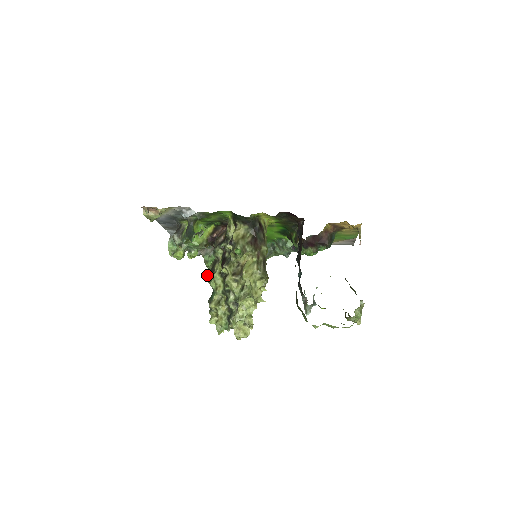
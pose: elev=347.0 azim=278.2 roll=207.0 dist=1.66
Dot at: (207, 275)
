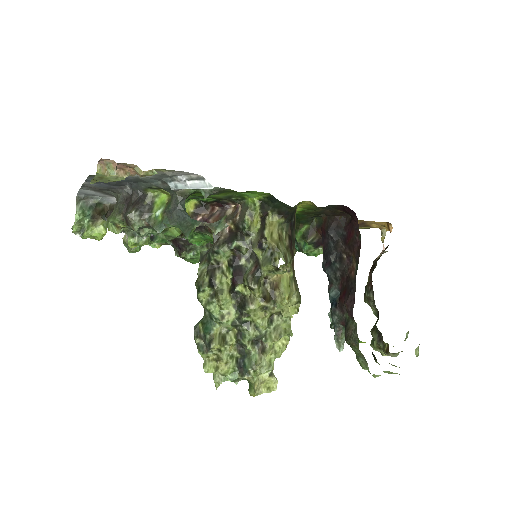
Dot at: (202, 292)
